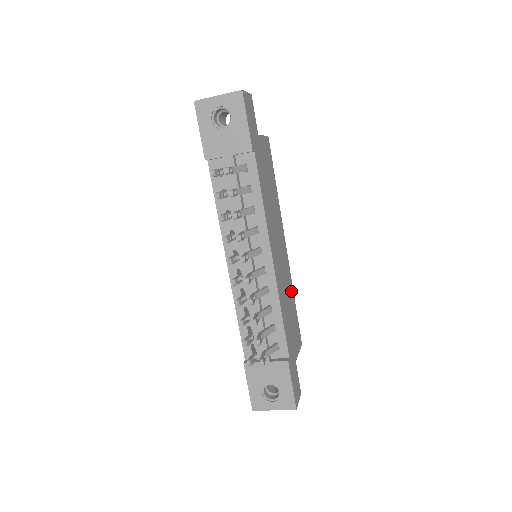
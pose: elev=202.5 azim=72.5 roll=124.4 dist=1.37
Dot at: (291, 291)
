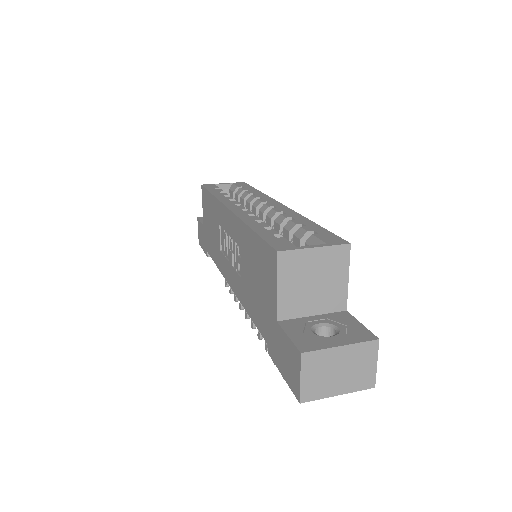
Dot at: occluded
